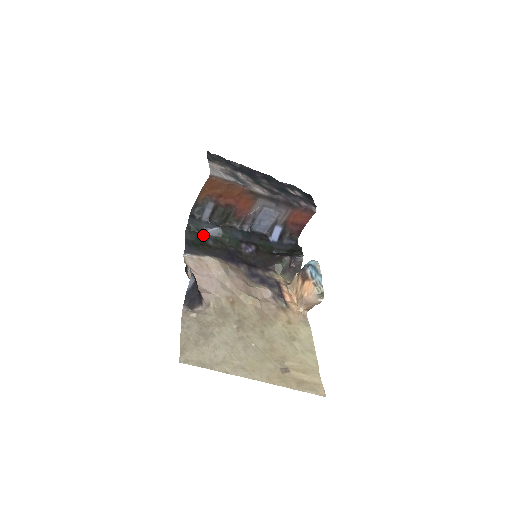
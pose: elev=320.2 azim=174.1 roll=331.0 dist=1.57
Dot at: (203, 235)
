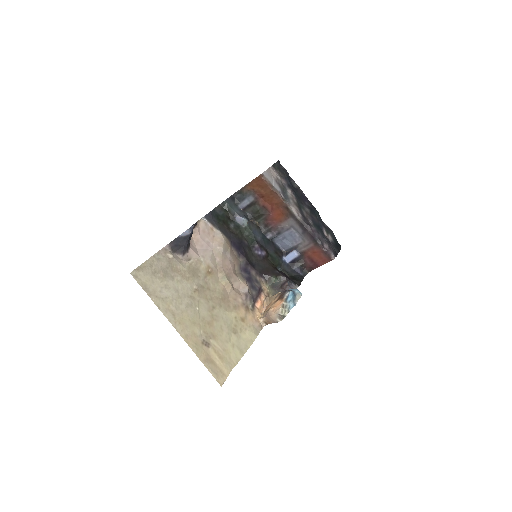
Dot at: (231, 217)
